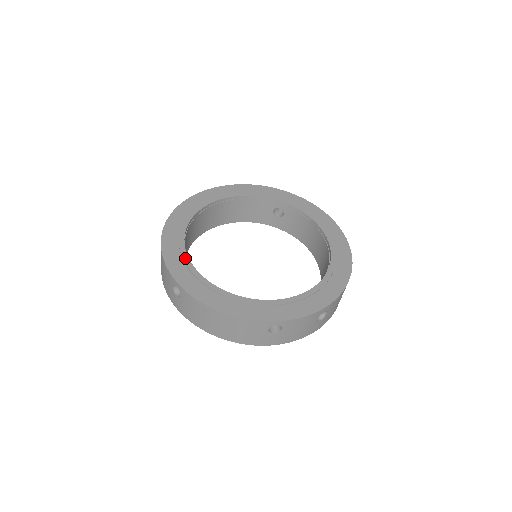
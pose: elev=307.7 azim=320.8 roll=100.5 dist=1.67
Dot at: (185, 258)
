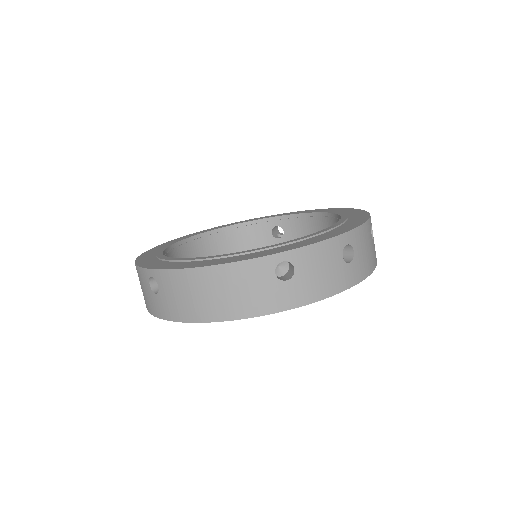
Dot at: (162, 257)
